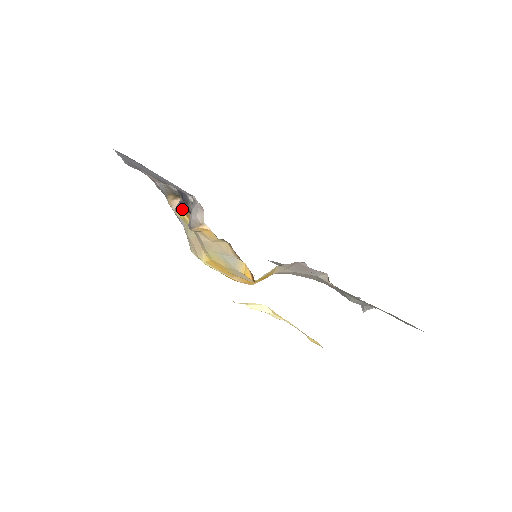
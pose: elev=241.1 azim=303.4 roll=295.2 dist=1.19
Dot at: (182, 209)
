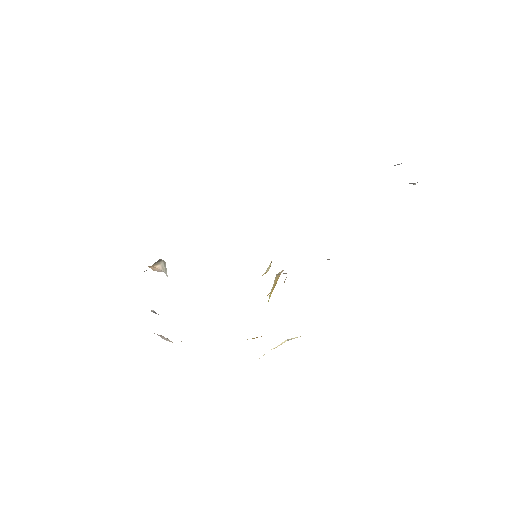
Dot at: occluded
